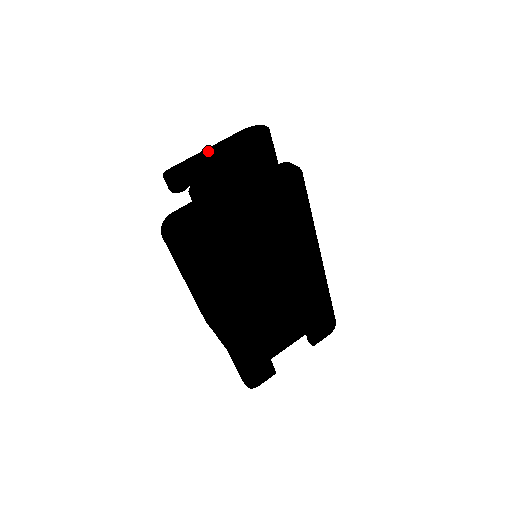
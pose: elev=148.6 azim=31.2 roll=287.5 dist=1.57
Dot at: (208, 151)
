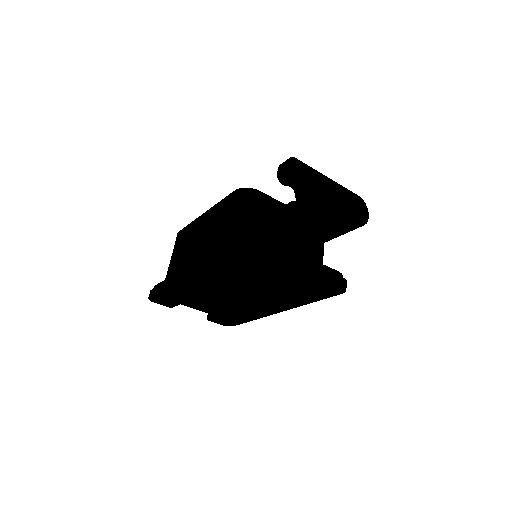
Dot at: (327, 181)
